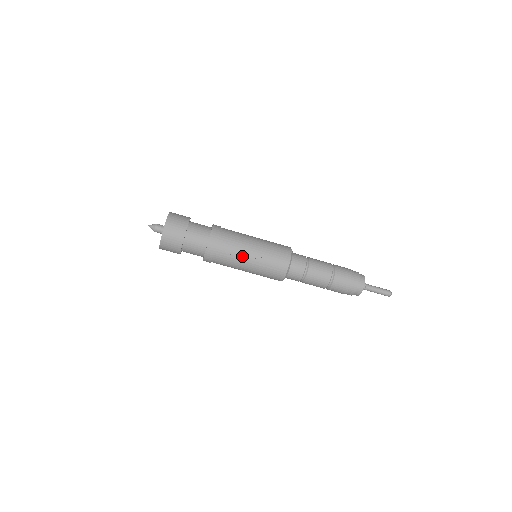
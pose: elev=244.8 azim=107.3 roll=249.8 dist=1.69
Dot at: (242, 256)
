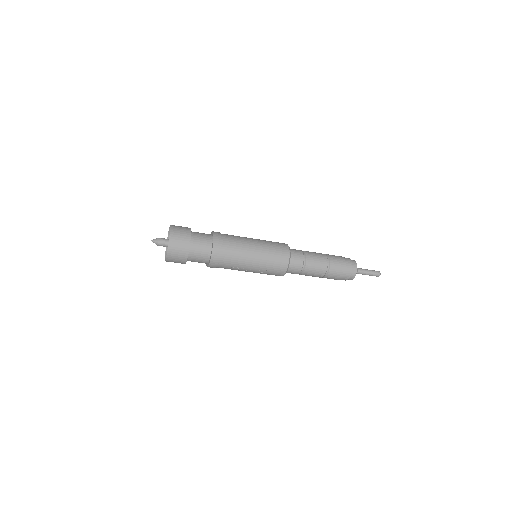
Dot at: (242, 269)
